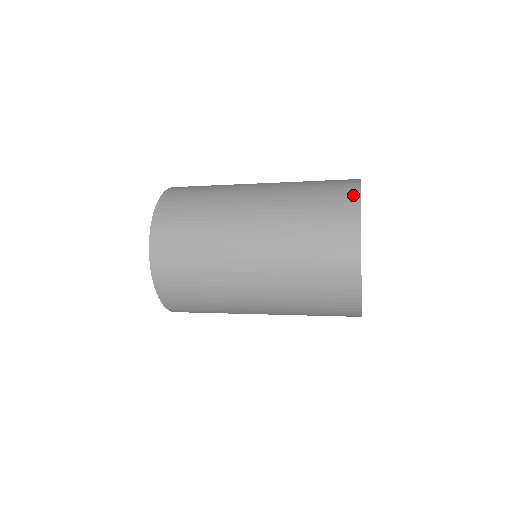
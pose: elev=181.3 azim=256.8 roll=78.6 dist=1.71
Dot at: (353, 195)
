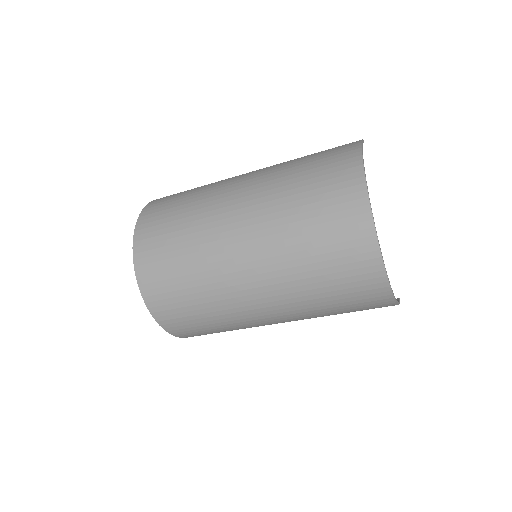
Dot at: (353, 158)
